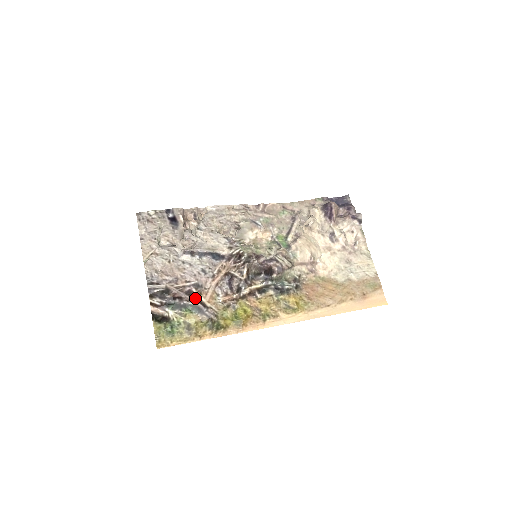
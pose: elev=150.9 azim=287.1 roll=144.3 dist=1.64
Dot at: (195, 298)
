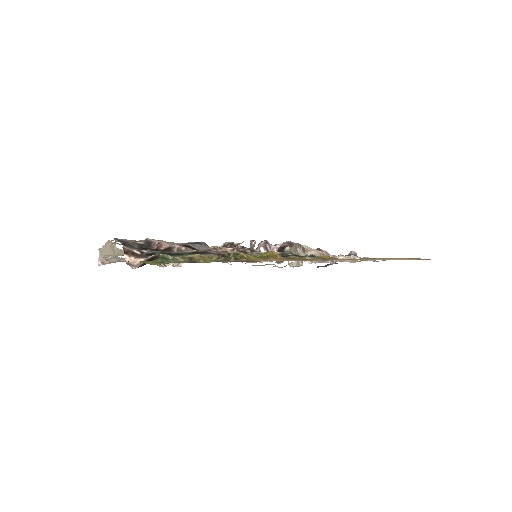
Dot at: (190, 248)
